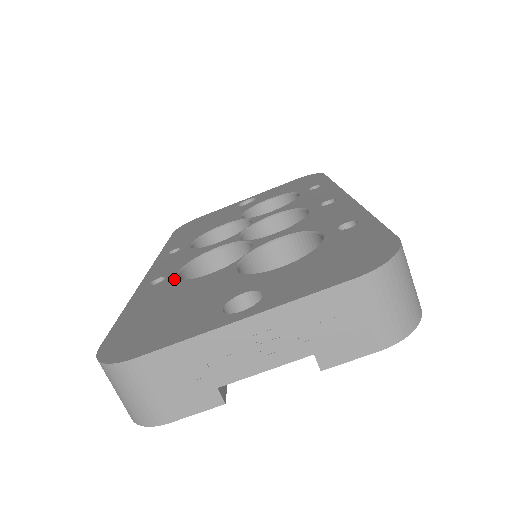
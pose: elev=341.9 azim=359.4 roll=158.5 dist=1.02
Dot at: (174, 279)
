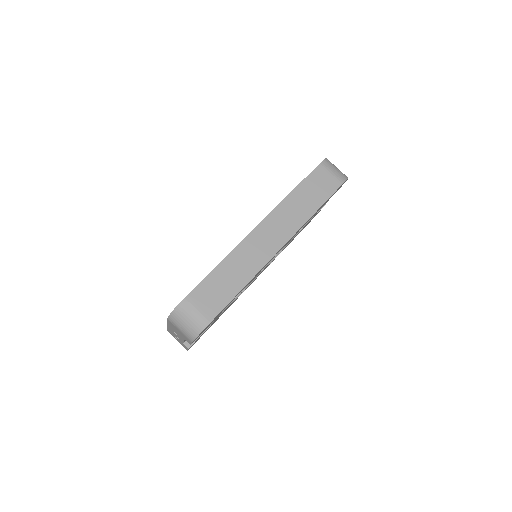
Dot at: occluded
